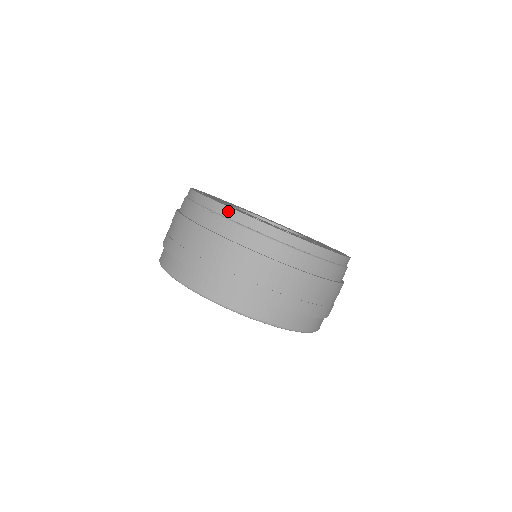
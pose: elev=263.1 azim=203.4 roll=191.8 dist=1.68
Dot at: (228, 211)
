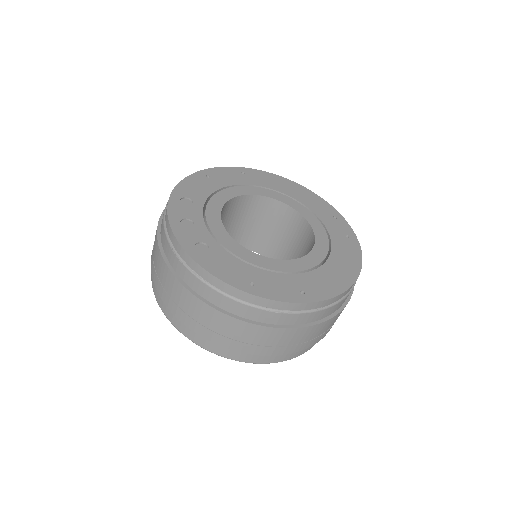
Dot at: occluded
